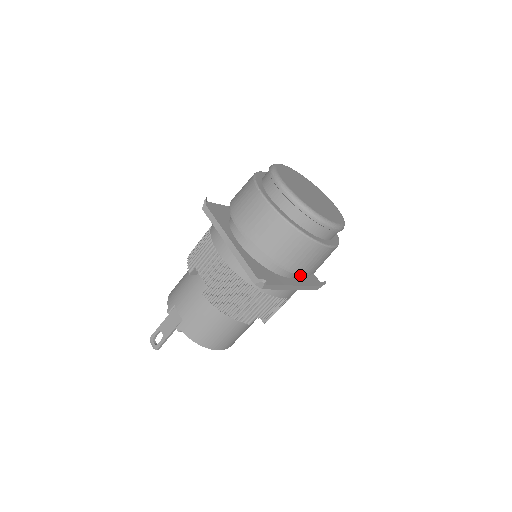
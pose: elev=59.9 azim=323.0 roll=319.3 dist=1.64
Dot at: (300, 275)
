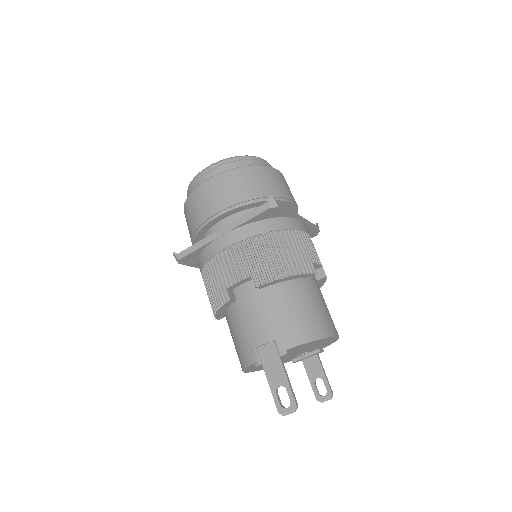
Dot at: (290, 203)
